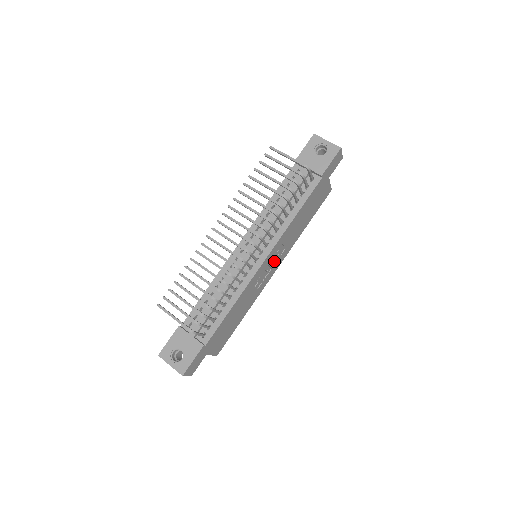
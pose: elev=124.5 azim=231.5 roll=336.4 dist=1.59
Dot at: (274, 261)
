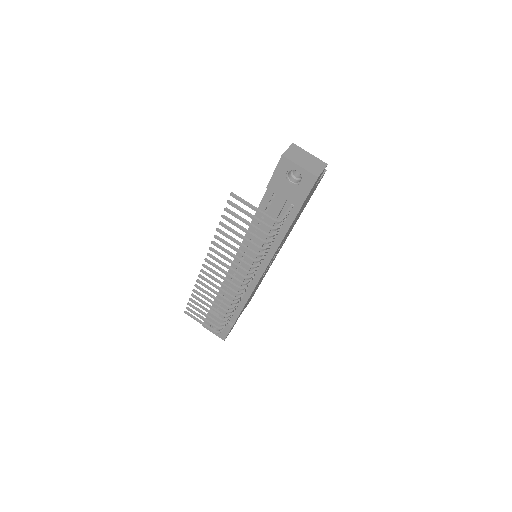
Dot at: occluded
